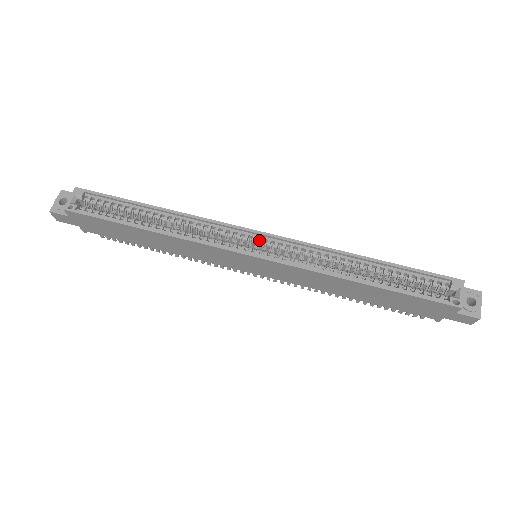
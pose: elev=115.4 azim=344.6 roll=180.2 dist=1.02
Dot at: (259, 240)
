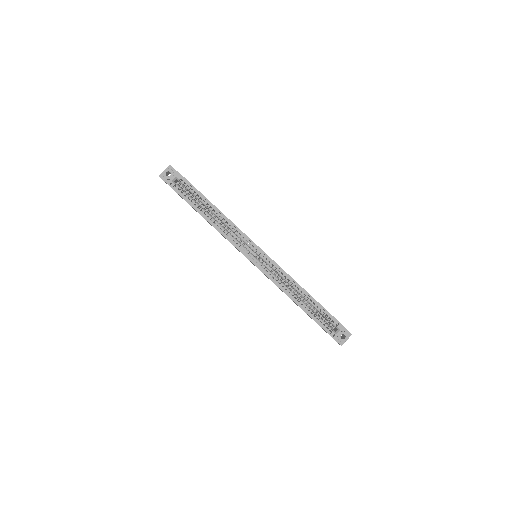
Dot at: (260, 253)
